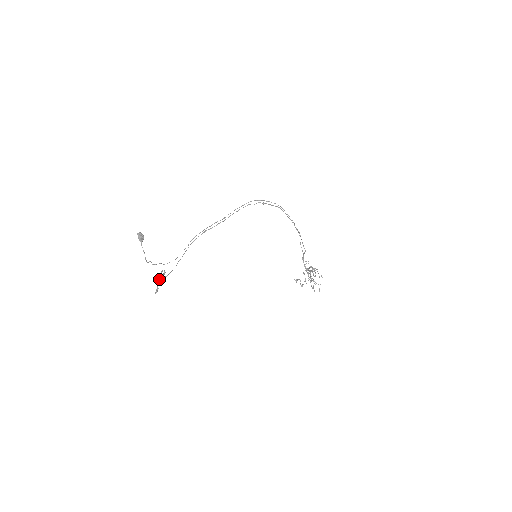
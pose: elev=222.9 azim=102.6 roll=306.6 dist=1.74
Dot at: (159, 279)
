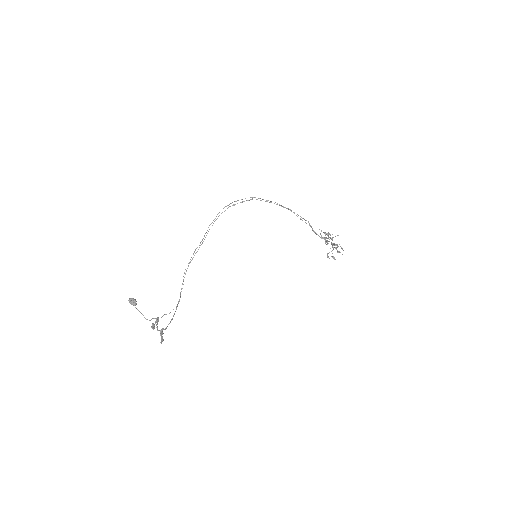
Dot at: occluded
